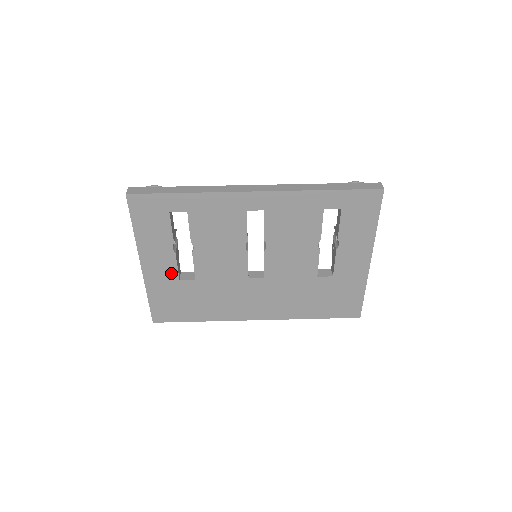
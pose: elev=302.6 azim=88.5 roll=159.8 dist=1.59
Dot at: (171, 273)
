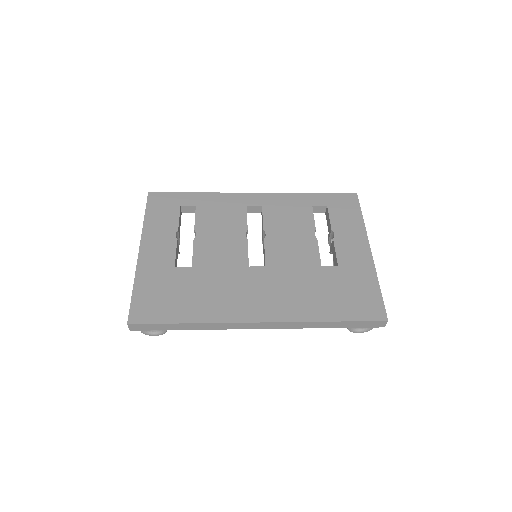
Dot at: (168, 260)
